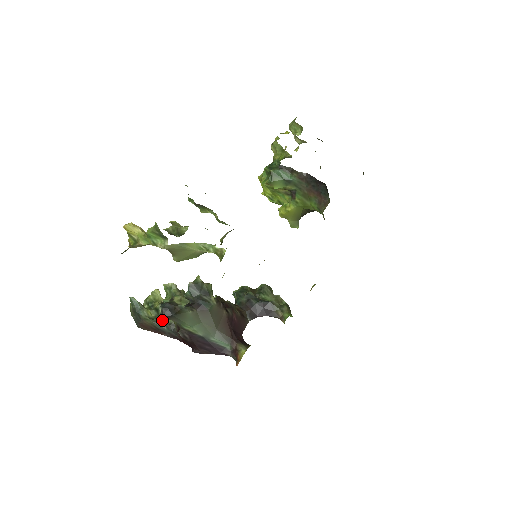
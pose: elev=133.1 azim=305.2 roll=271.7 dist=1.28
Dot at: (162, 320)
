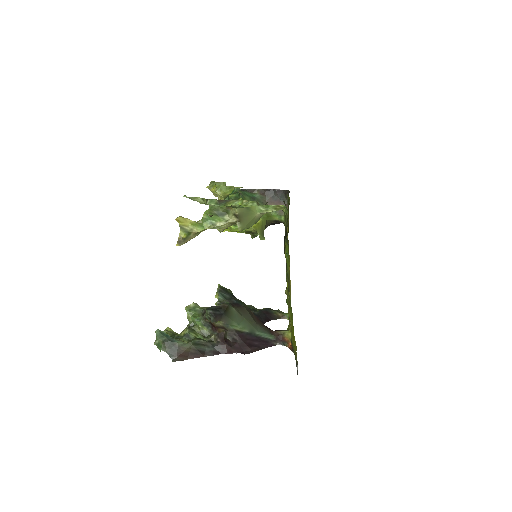
Dot at: (199, 340)
